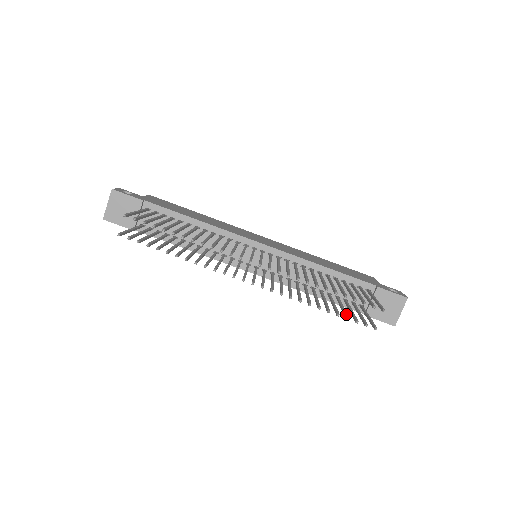
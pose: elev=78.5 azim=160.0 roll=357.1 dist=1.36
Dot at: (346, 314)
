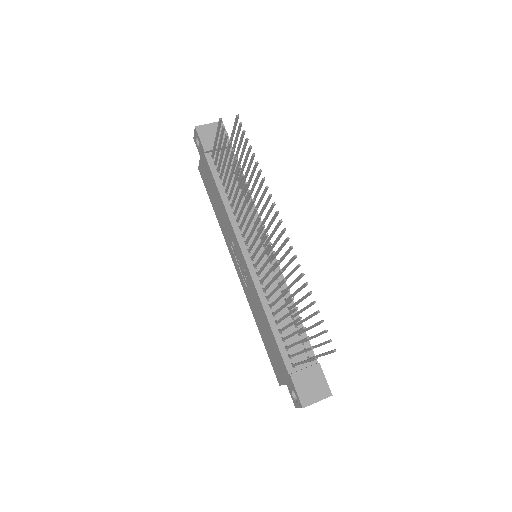
Dot at: occluded
